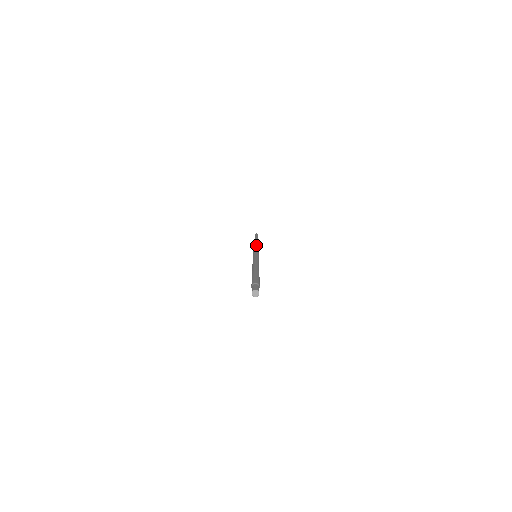
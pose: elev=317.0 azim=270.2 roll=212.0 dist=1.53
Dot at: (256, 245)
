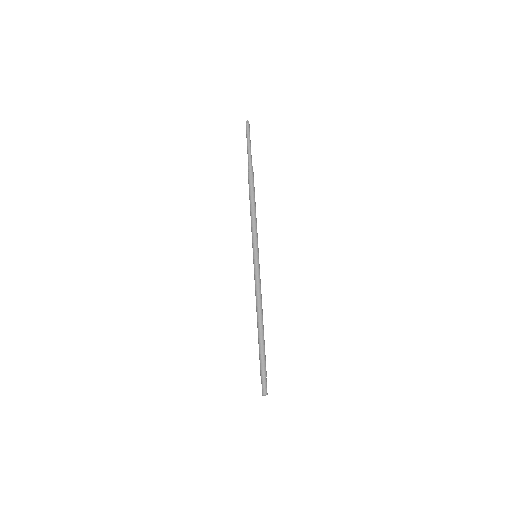
Dot at: (253, 213)
